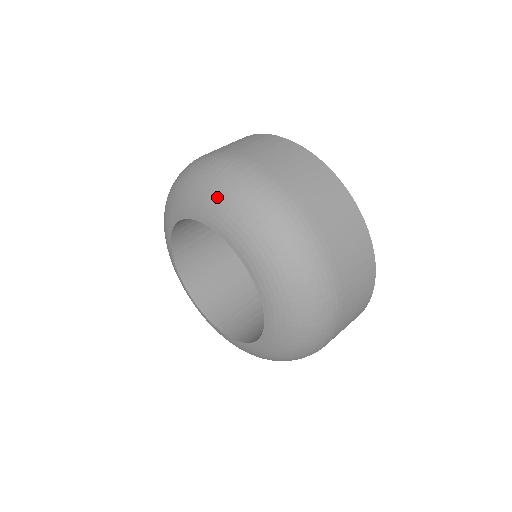
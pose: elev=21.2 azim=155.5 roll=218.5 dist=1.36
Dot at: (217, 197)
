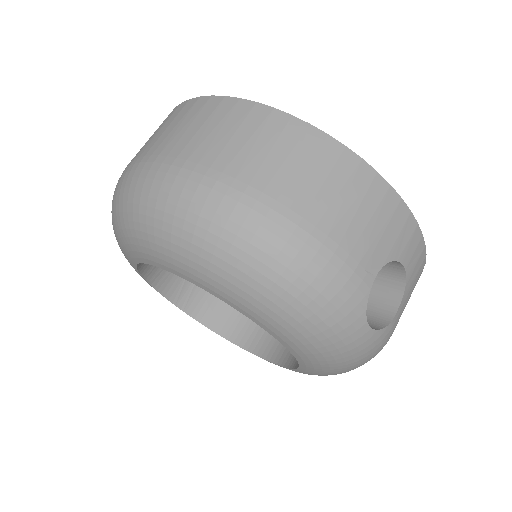
Dot at: (114, 232)
